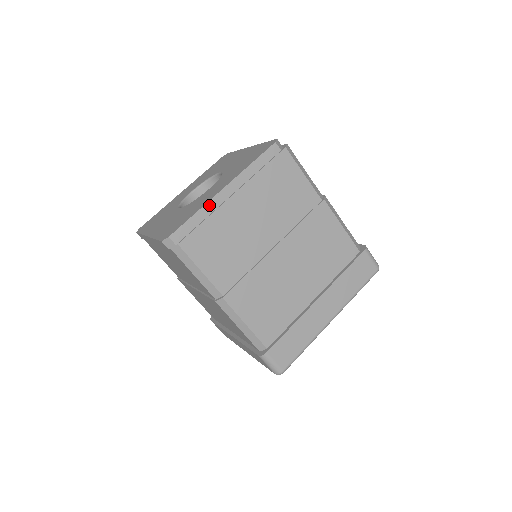
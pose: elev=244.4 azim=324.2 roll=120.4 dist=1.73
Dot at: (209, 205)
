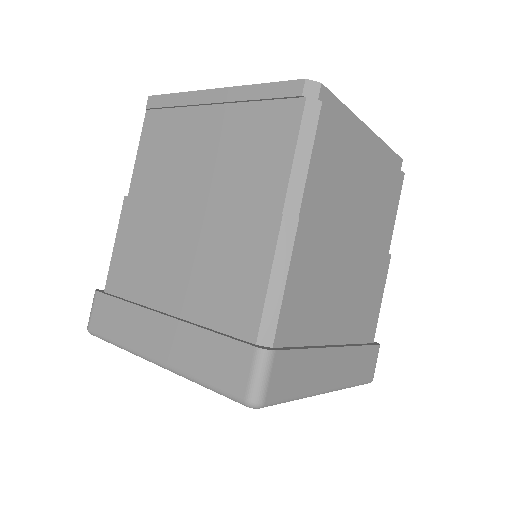
Dot at: (355, 120)
